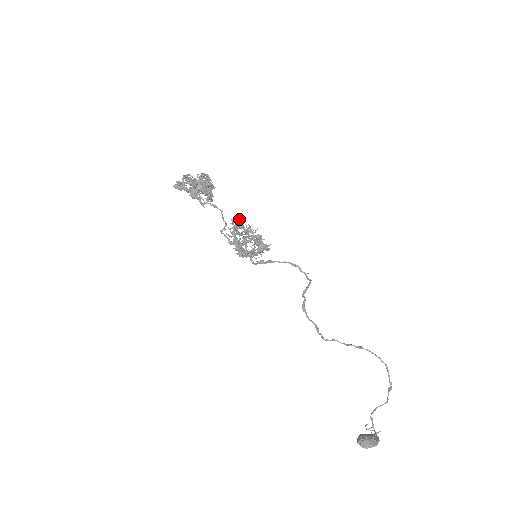
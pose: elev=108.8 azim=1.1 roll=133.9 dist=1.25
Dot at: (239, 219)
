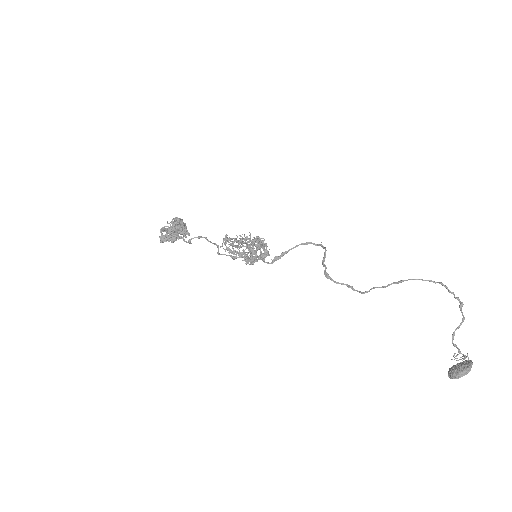
Dot at: (225, 235)
